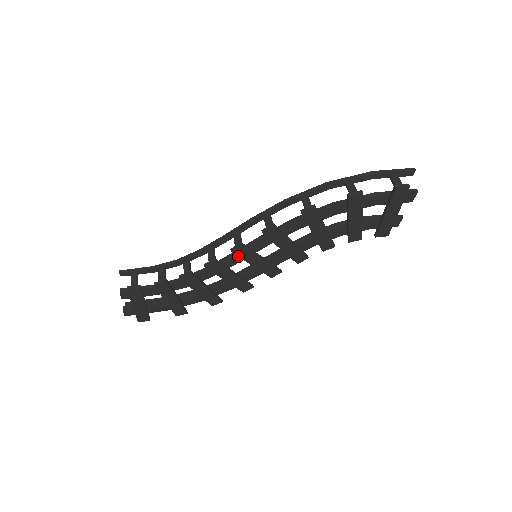
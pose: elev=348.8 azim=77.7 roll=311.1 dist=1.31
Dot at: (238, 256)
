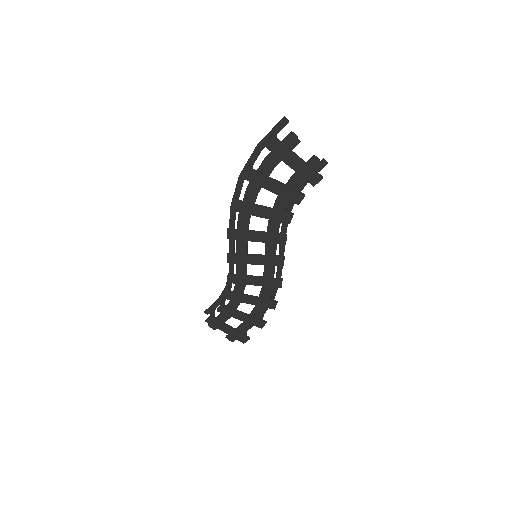
Dot at: (236, 263)
